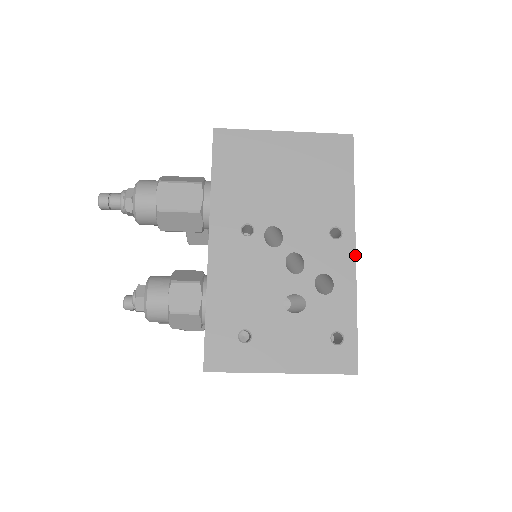
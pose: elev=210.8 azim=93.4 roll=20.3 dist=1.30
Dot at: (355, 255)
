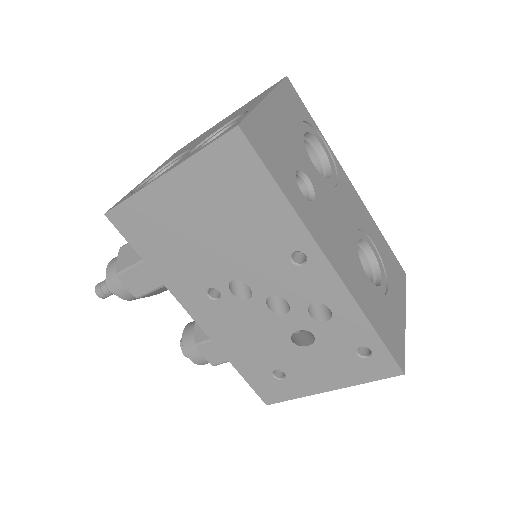
Dot at: (335, 272)
